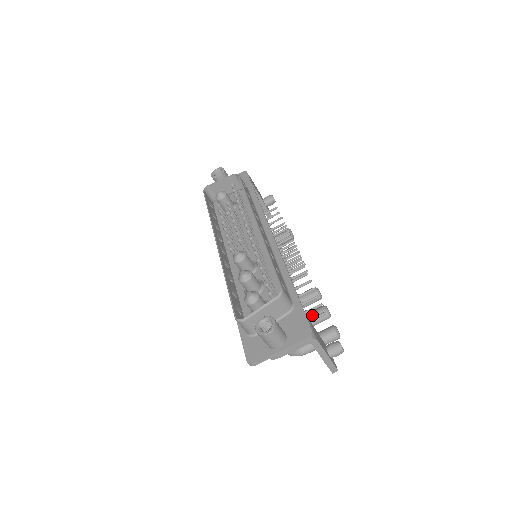
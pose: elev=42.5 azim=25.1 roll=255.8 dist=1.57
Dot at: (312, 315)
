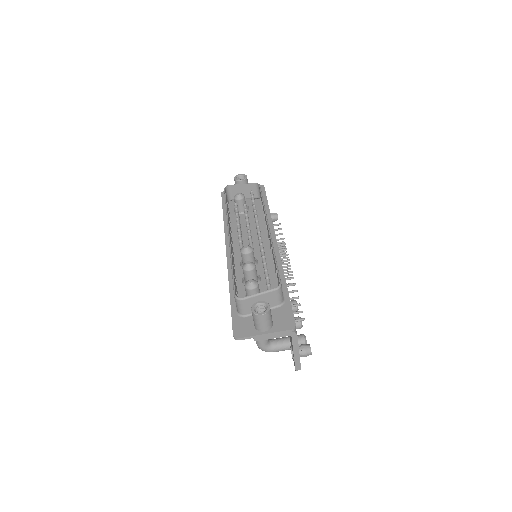
Dot at: occluded
